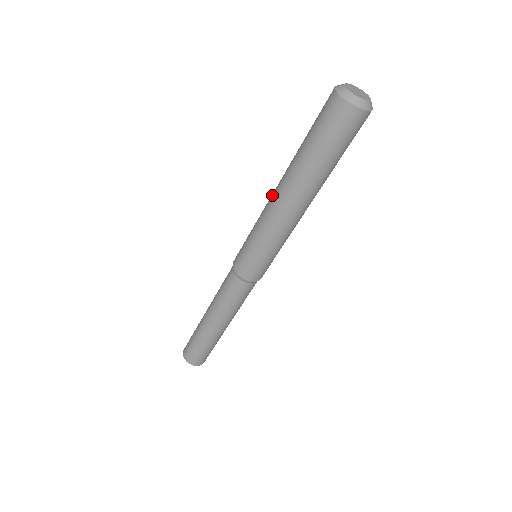
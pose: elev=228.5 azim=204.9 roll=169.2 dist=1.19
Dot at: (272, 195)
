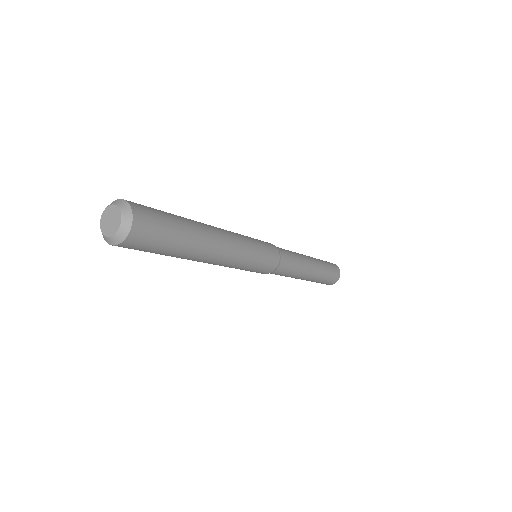
Dot at: occluded
